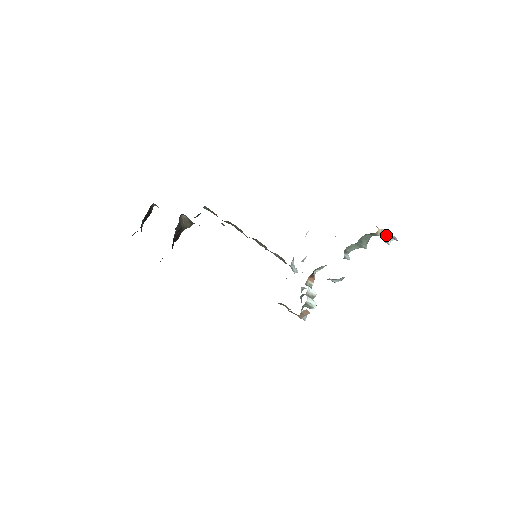
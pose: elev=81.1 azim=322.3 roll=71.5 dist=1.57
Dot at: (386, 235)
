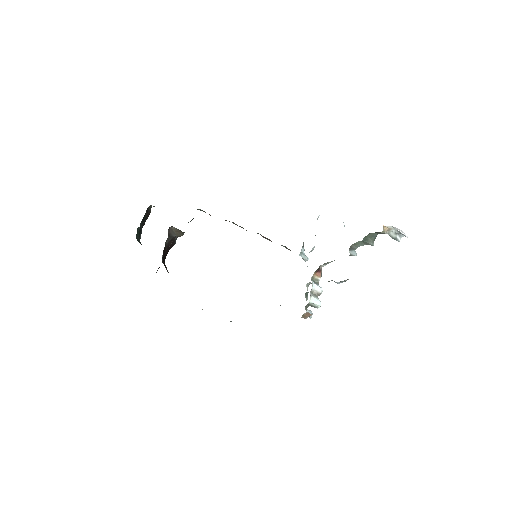
Dot at: (395, 232)
